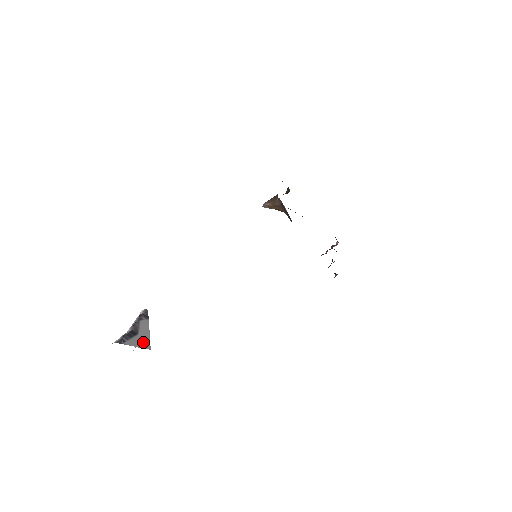
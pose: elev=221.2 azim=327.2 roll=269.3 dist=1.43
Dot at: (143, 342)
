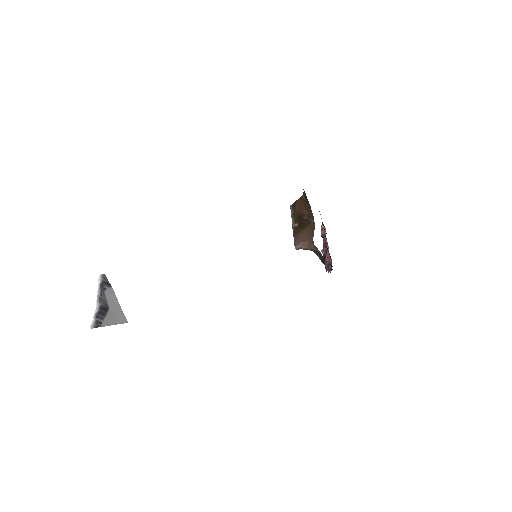
Dot at: (118, 317)
